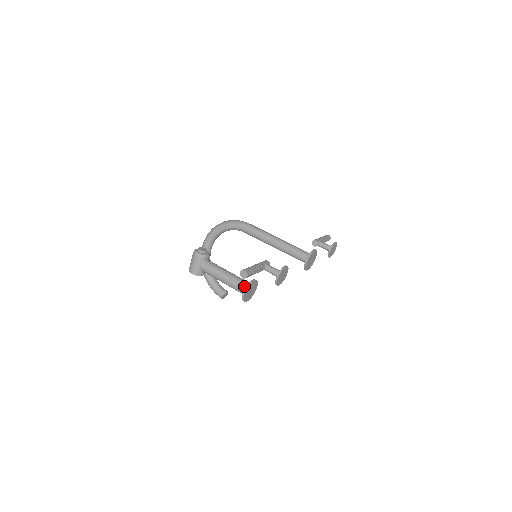
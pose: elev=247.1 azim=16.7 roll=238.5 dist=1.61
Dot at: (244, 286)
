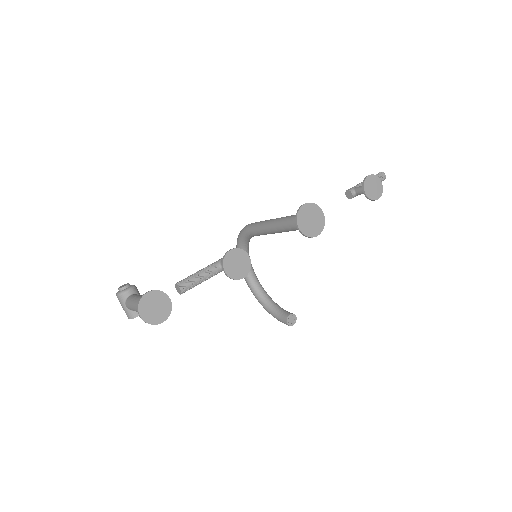
Dot at: (143, 305)
